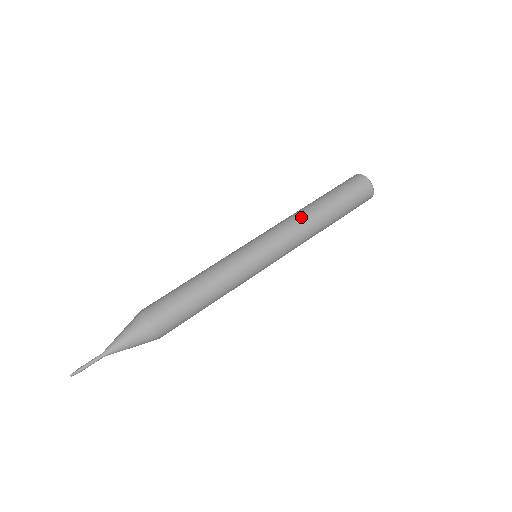
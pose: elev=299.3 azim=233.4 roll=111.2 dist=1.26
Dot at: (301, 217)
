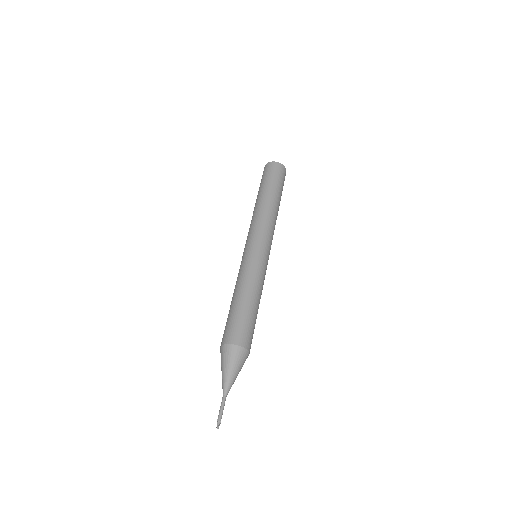
Dot at: (264, 211)
